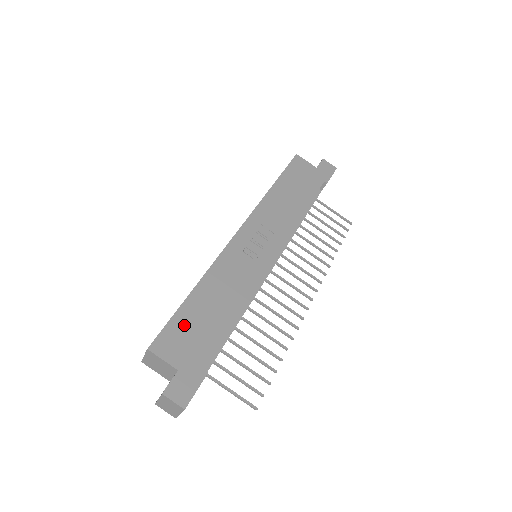
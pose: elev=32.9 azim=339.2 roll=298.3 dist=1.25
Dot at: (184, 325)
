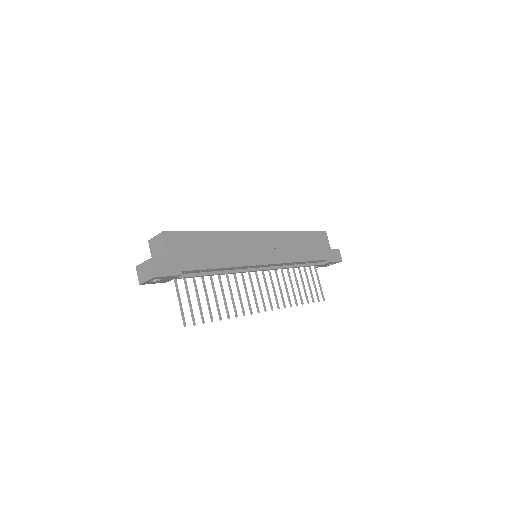
Dot at: (191, 241)
